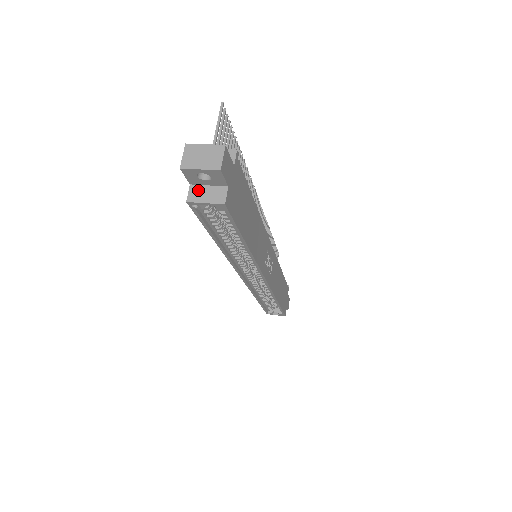
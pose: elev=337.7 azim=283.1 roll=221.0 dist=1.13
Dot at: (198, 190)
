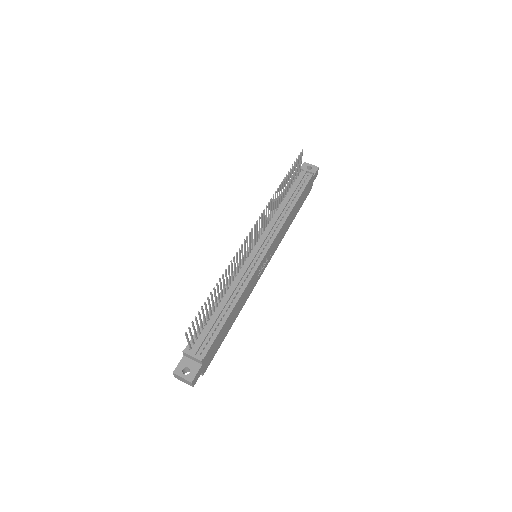
Dot at: occluded
